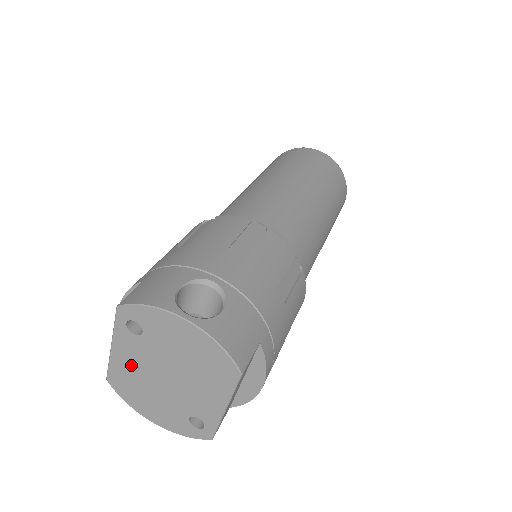
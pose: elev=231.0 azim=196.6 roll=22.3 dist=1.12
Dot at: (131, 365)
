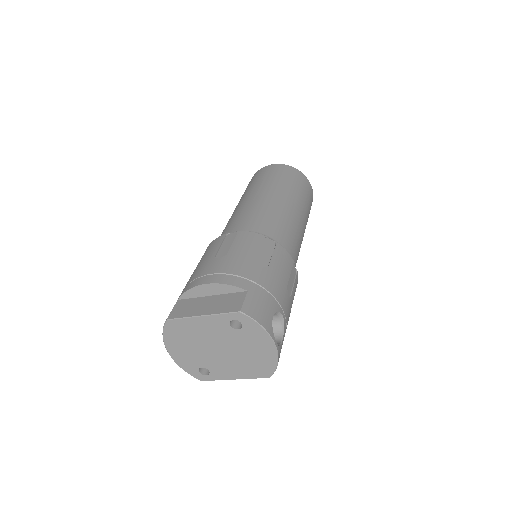
Dot at: (202, 330)
